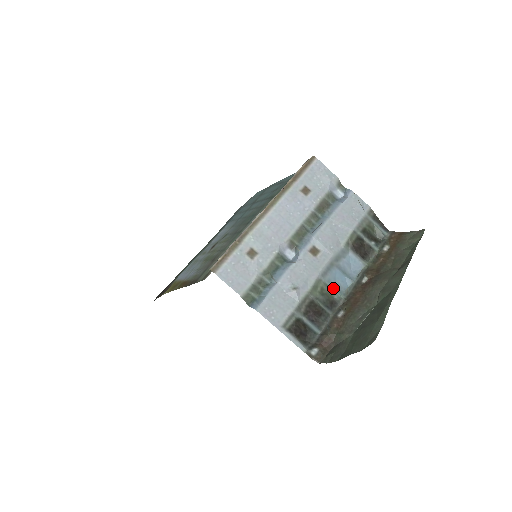
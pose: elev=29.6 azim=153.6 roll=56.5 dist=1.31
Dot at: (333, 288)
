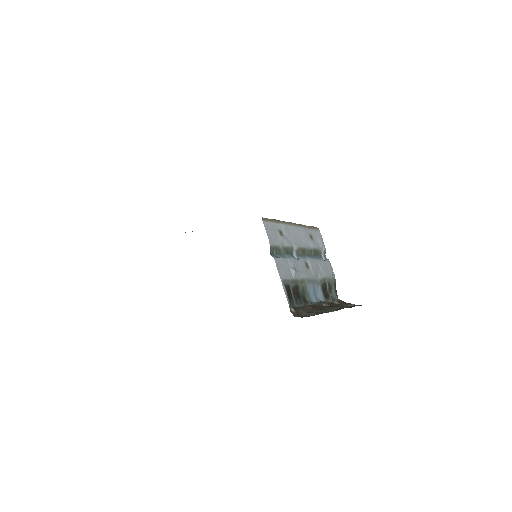
Dot at: (308, 293)
